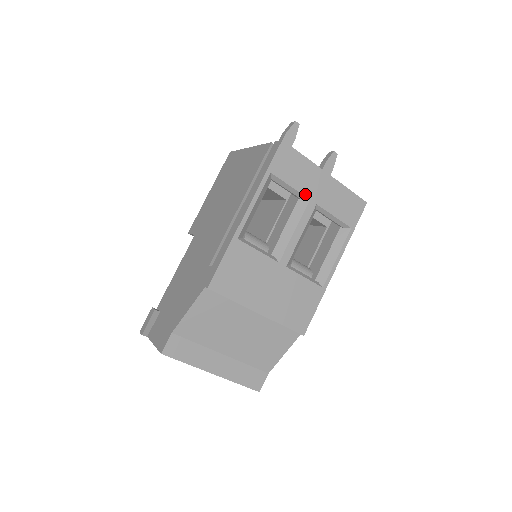
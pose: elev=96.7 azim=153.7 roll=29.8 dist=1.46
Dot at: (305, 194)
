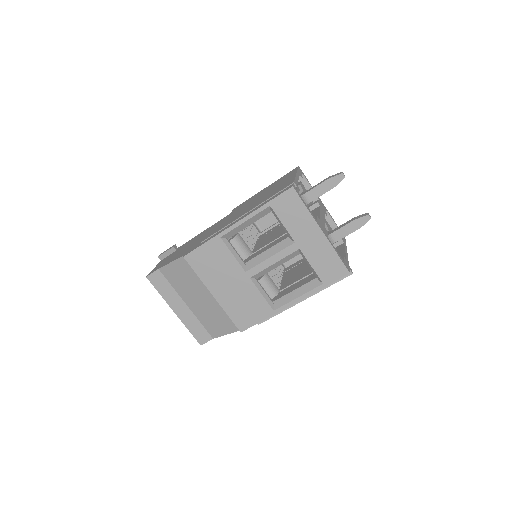
Dot at: (293, 236)
